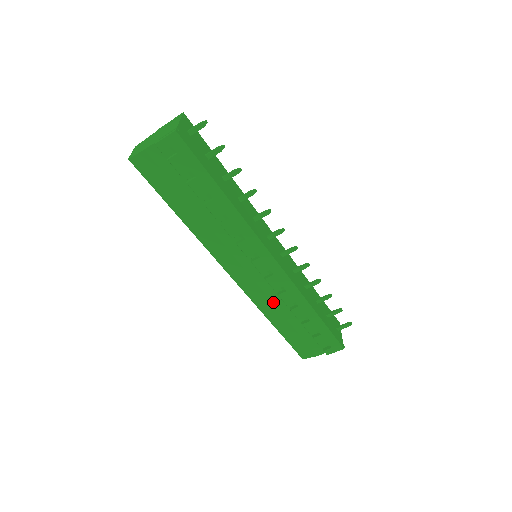
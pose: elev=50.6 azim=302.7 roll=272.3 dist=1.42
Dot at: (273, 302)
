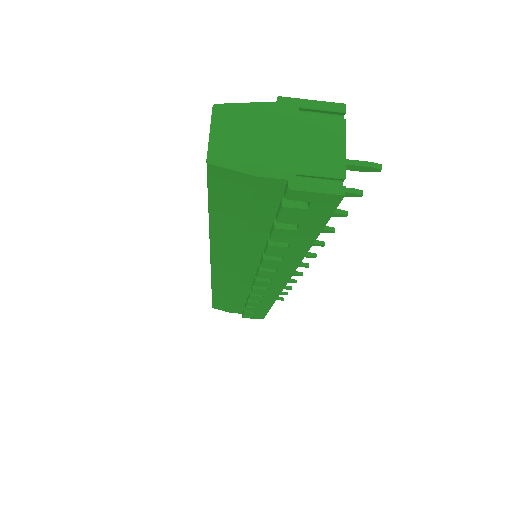
Dot at: (236, 292)
